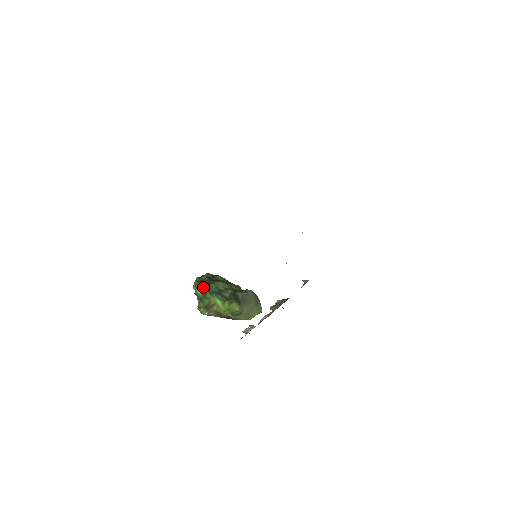
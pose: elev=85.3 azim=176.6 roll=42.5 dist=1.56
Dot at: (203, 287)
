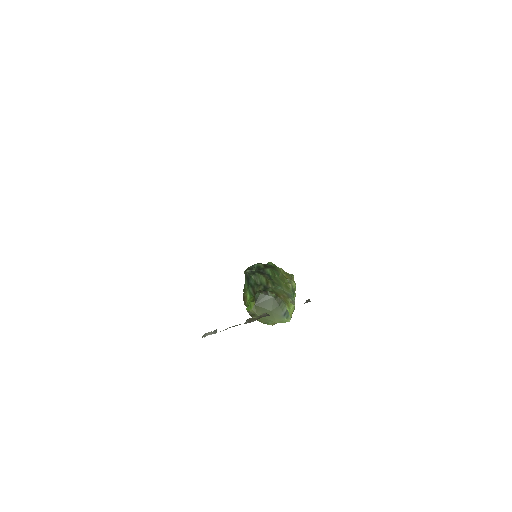
Dot at: (246, 276)
